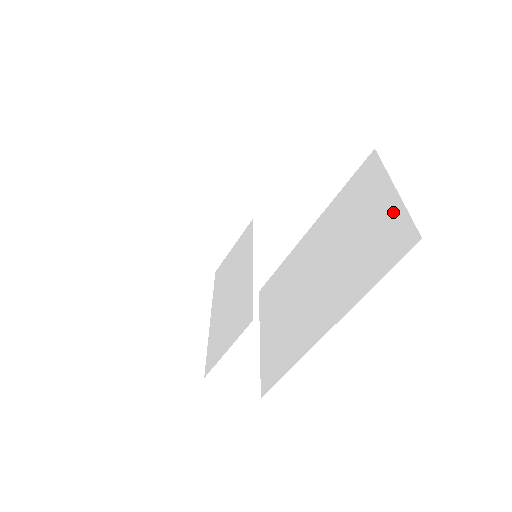
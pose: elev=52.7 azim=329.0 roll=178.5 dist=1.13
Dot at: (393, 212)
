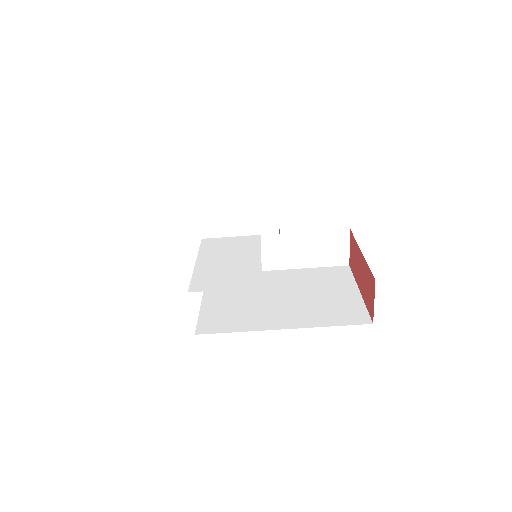
Dot at: (355, 302)
